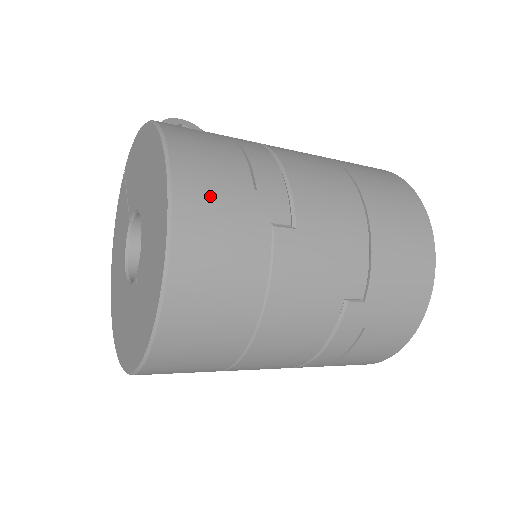
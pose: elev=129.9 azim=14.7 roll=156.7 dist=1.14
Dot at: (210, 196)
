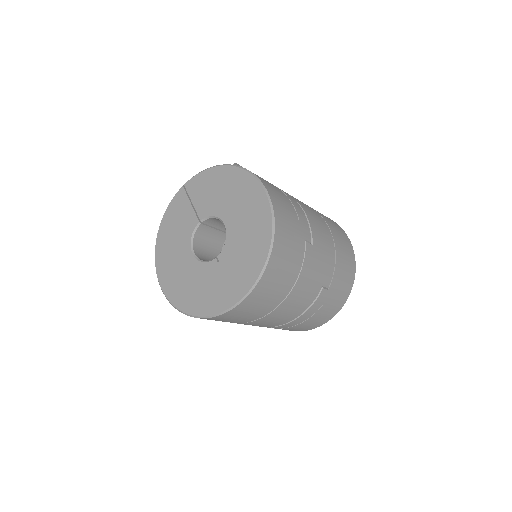
Dot at: (286, 221)
